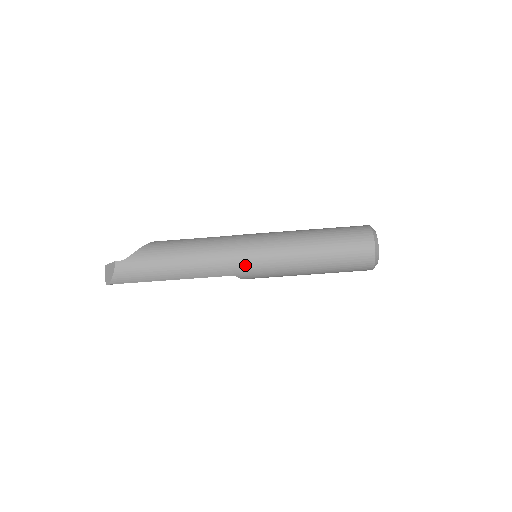
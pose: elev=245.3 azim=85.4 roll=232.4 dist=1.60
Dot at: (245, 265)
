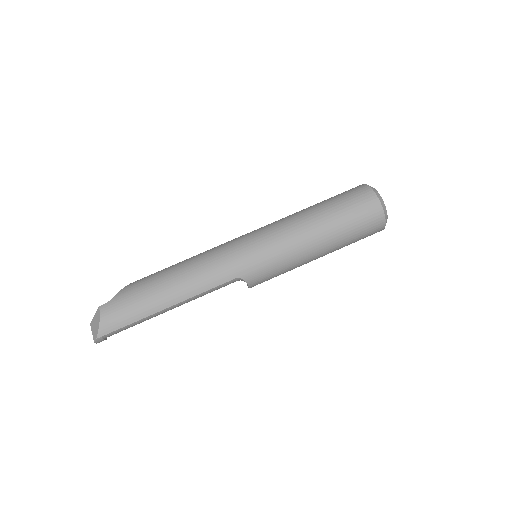
Dot at: (245, 259)
